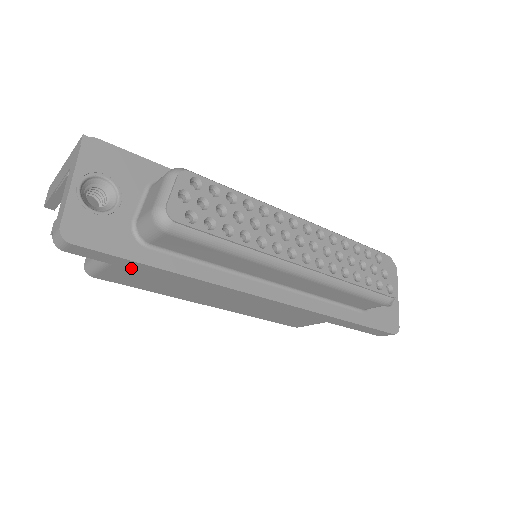
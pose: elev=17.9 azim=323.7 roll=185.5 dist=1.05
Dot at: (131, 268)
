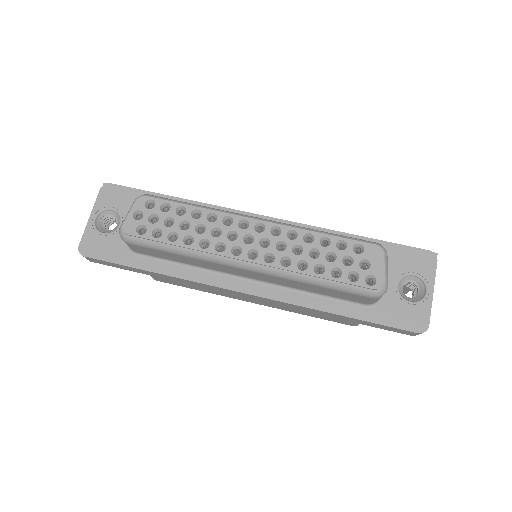
Dot at: (134, 271)
